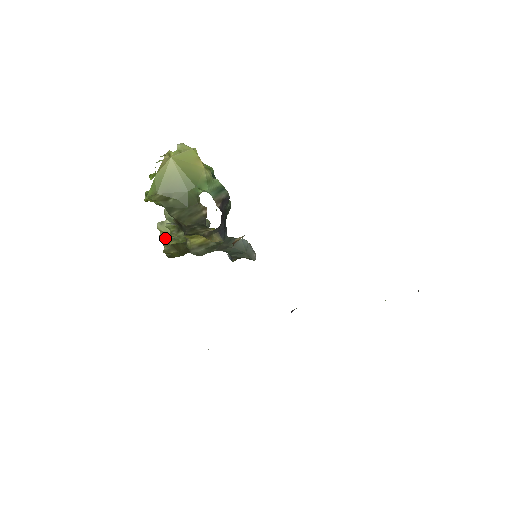
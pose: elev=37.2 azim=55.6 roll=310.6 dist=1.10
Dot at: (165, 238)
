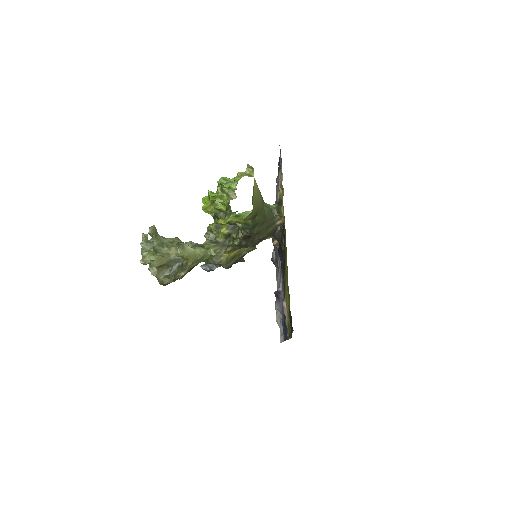
Dot at: (161, 266)
